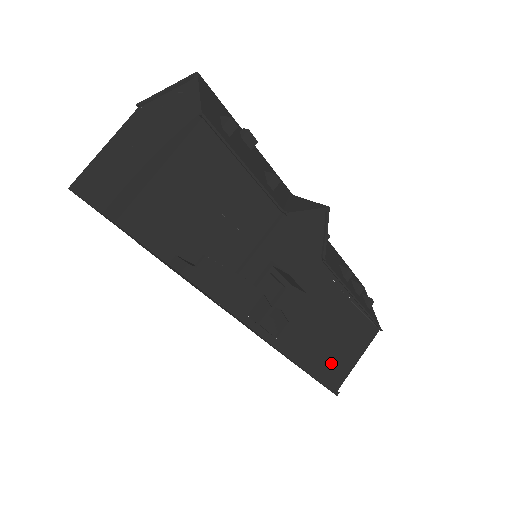
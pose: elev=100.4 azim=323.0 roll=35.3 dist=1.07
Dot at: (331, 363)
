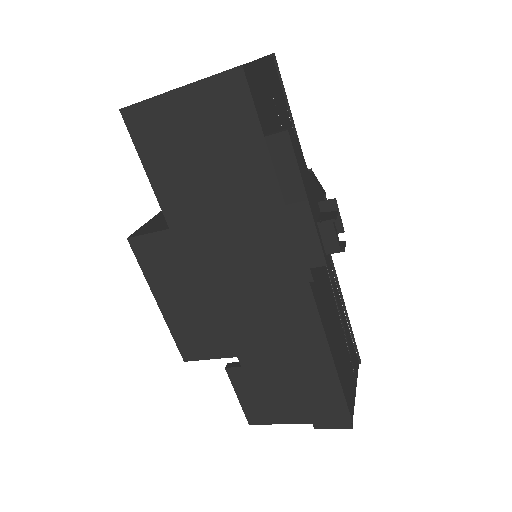
Dot at: (344, 372)
